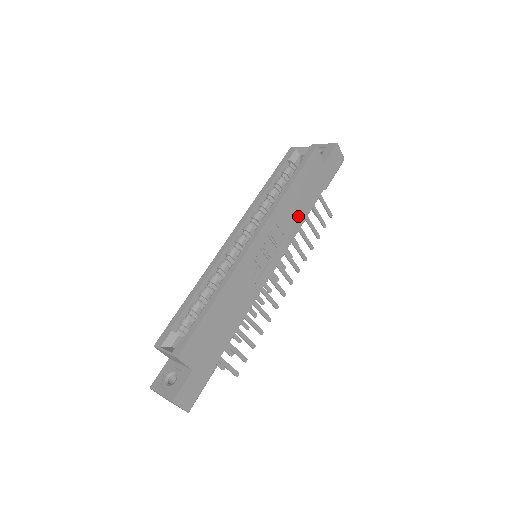
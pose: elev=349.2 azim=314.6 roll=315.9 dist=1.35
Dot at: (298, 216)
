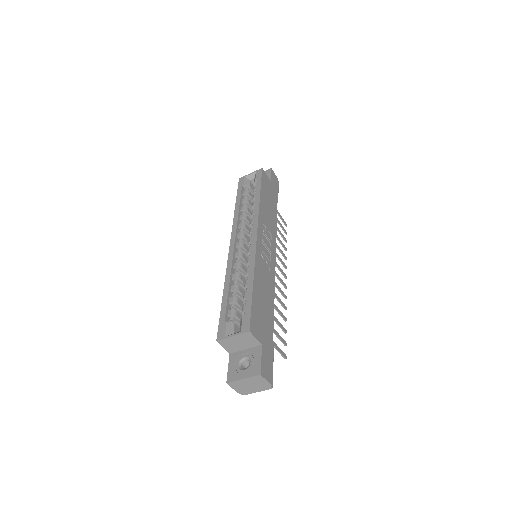
Dot at: (272, 220)
